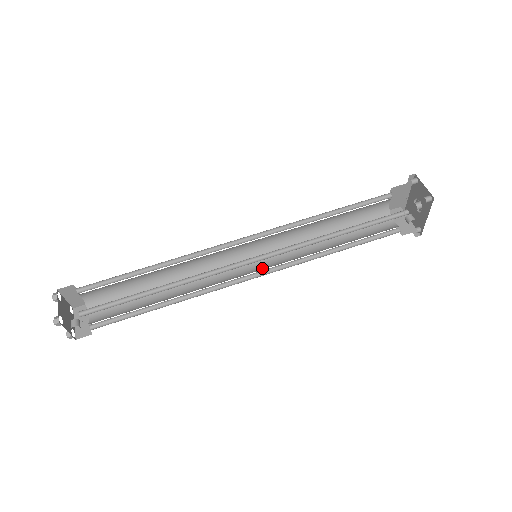
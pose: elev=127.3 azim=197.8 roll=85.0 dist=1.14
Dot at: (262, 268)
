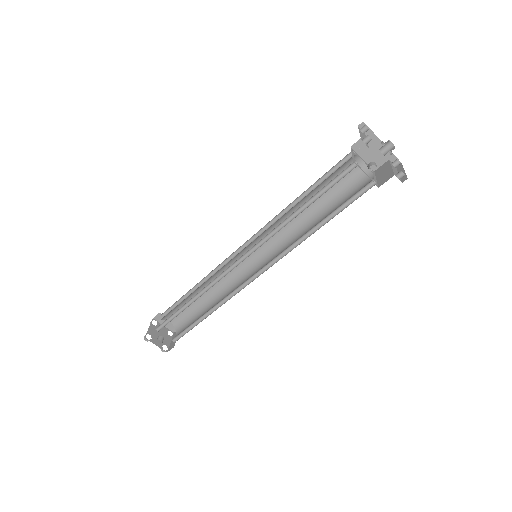
Dot at: (265, 265)
